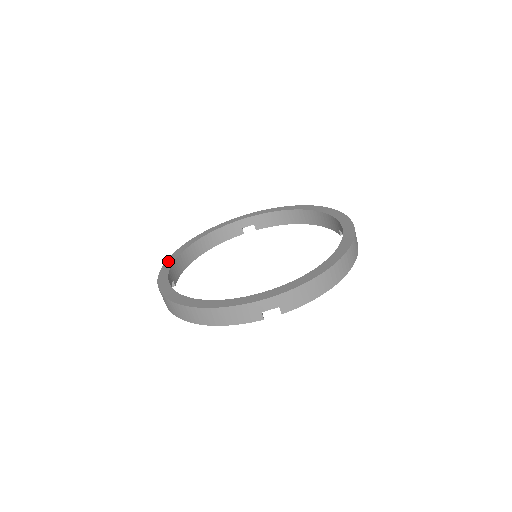
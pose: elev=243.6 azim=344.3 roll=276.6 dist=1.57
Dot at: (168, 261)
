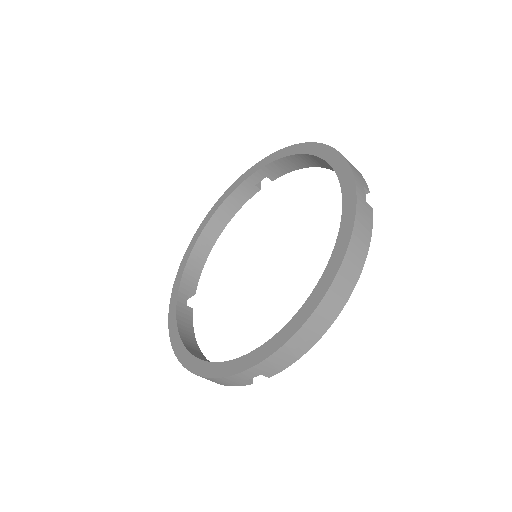
Dot at: (181, 266)
